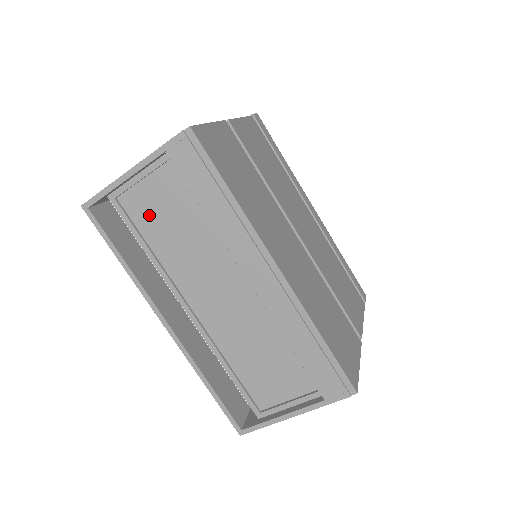
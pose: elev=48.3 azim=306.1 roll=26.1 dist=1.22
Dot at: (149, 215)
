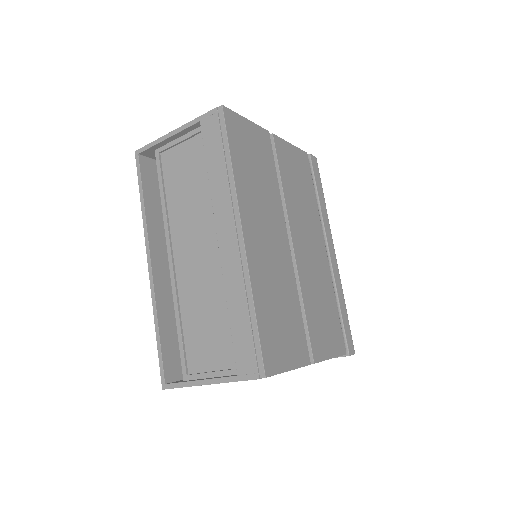
Dot at: (175, 172)
